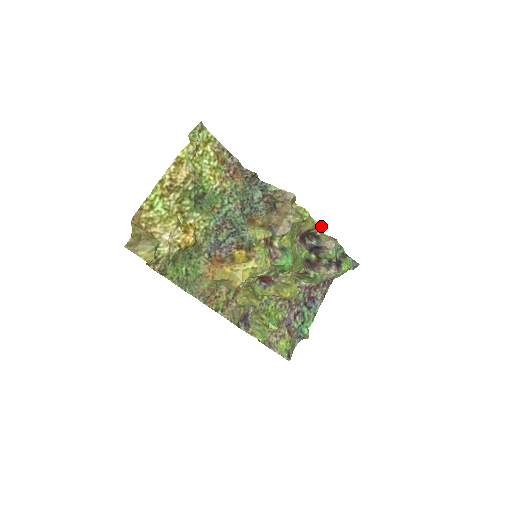
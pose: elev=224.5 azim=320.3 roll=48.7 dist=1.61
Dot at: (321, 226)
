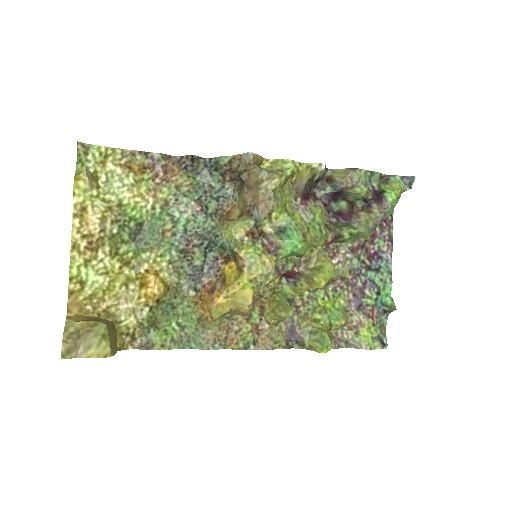
Dot at: (321, 166)
